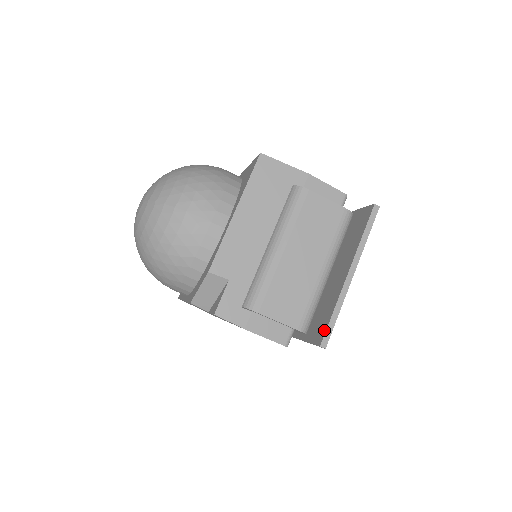
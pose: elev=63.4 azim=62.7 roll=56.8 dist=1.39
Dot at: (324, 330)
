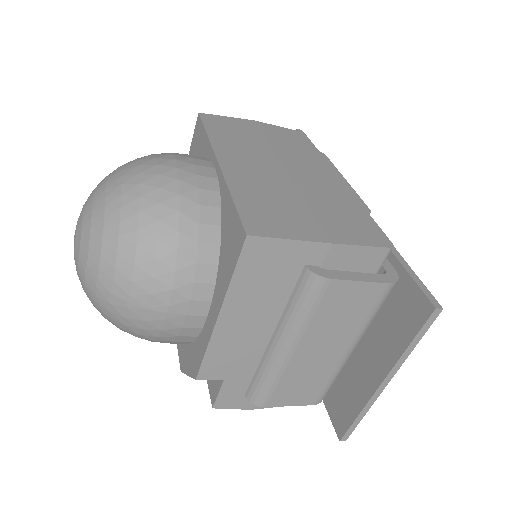
Dot at: (345, 426)
